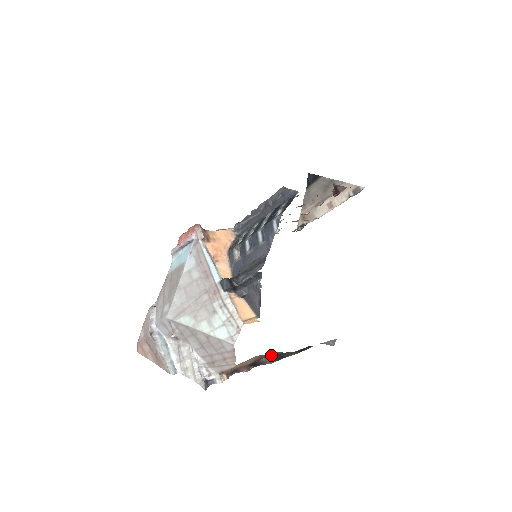
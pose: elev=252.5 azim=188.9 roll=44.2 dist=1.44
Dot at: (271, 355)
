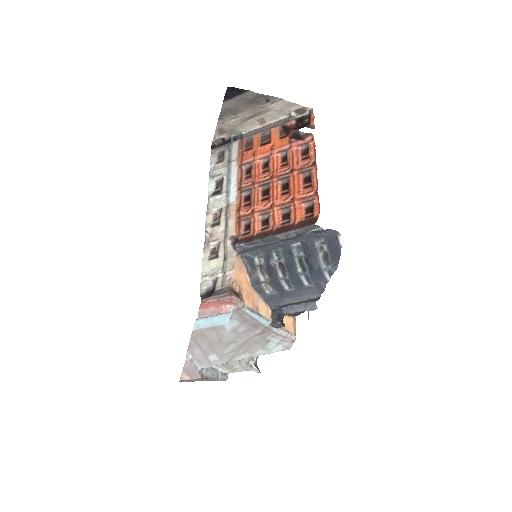
Dot at: occluded
